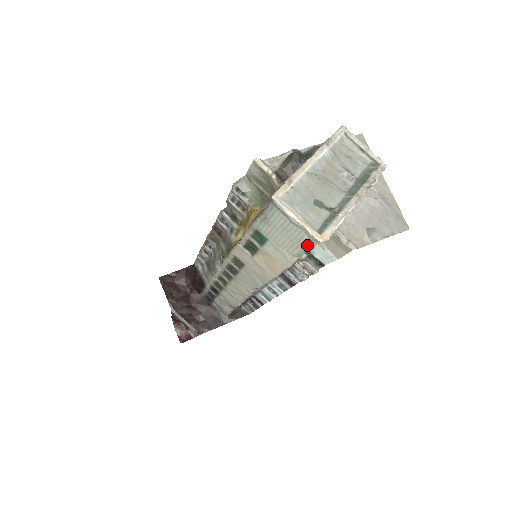
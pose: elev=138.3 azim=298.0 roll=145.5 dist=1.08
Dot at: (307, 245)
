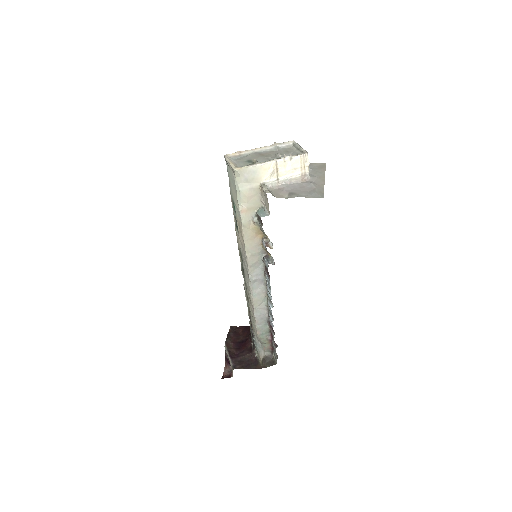
Dot at: (236, 183)
